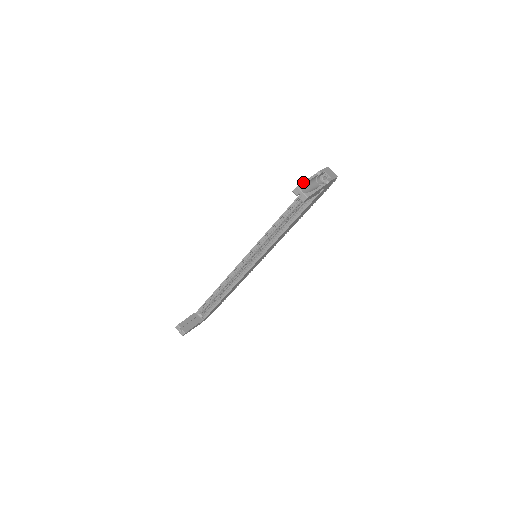
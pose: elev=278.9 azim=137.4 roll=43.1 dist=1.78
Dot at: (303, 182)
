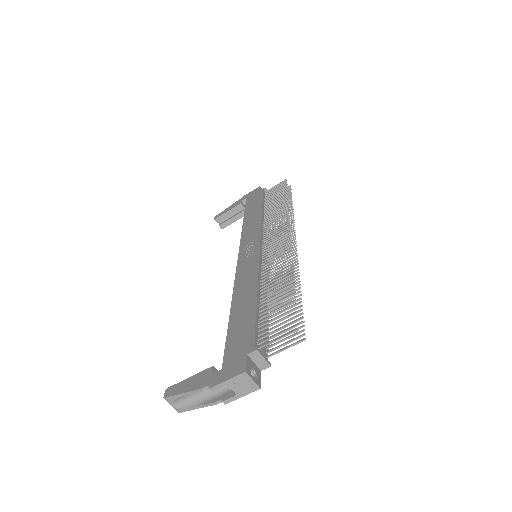
Dot at: (175, 395)
